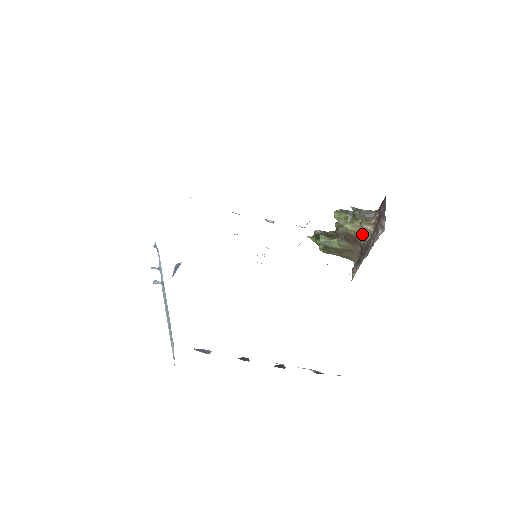
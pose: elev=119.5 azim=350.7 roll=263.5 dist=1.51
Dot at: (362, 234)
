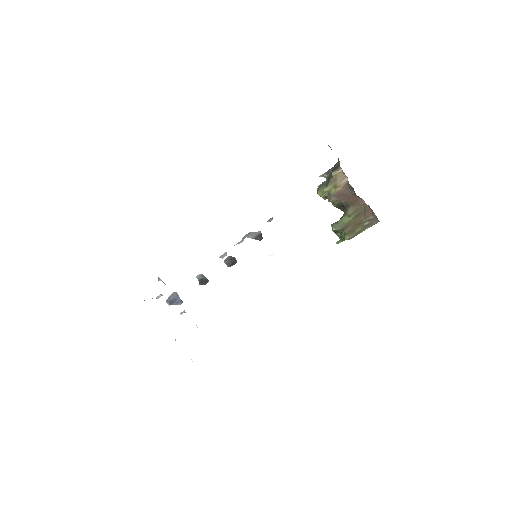
Dot at: (340, 182)
